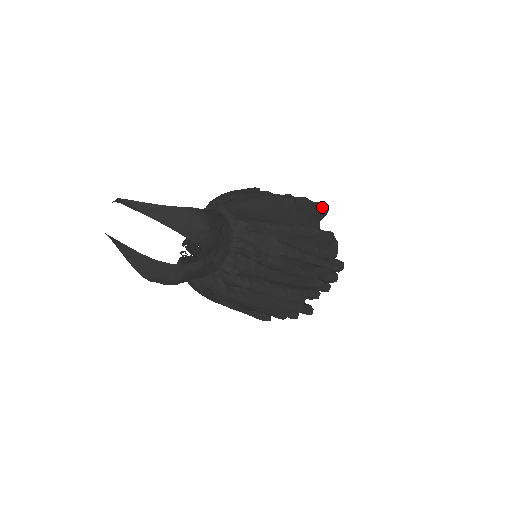
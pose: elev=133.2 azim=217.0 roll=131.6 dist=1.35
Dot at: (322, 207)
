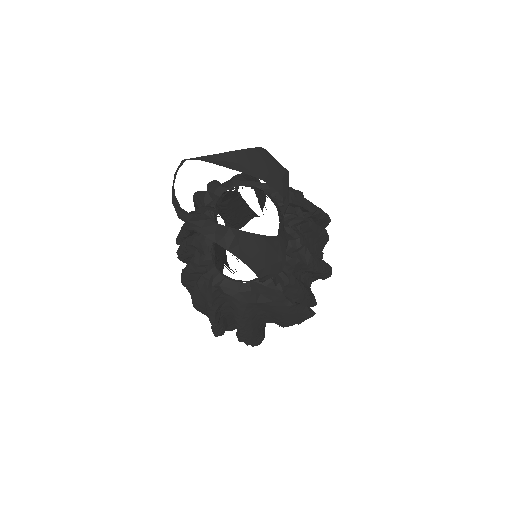
Dot at: occluded
